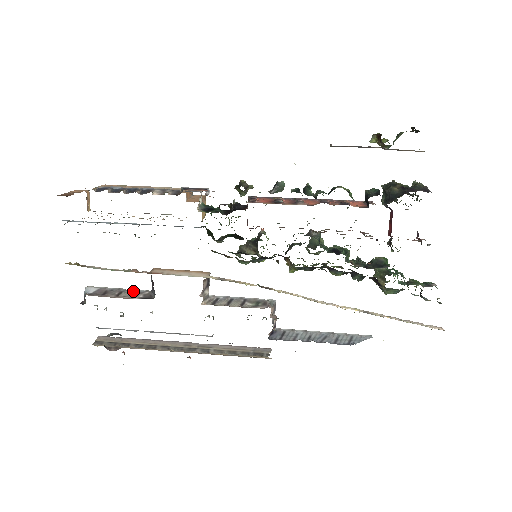
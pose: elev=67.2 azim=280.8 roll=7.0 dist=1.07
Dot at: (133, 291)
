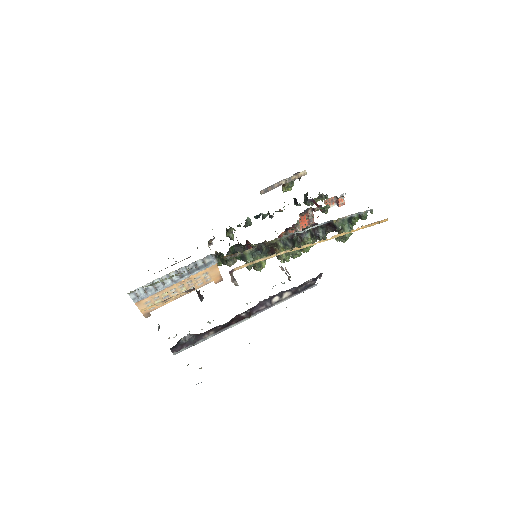
Dot at: occluded
